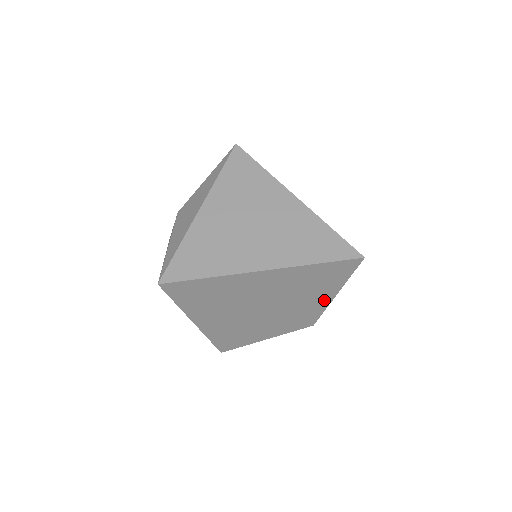
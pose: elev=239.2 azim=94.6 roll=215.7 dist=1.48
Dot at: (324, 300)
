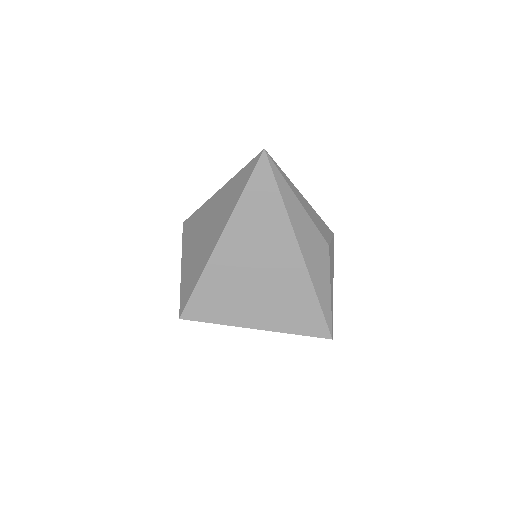
Dot at: occluded
